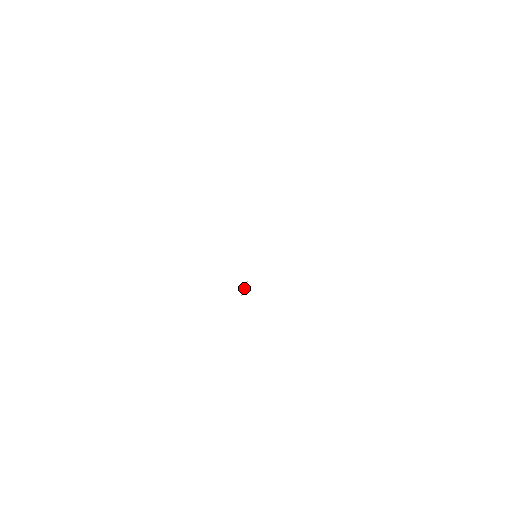
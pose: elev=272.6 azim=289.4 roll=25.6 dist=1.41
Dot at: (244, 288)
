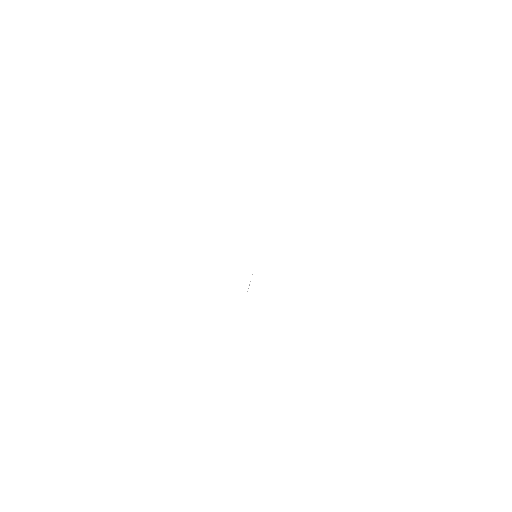
Dot at: occluded
